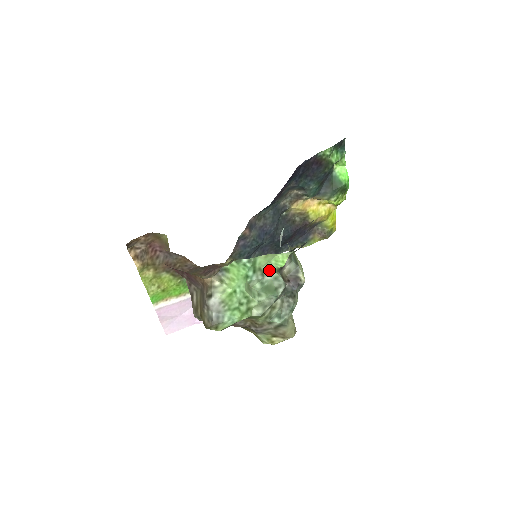
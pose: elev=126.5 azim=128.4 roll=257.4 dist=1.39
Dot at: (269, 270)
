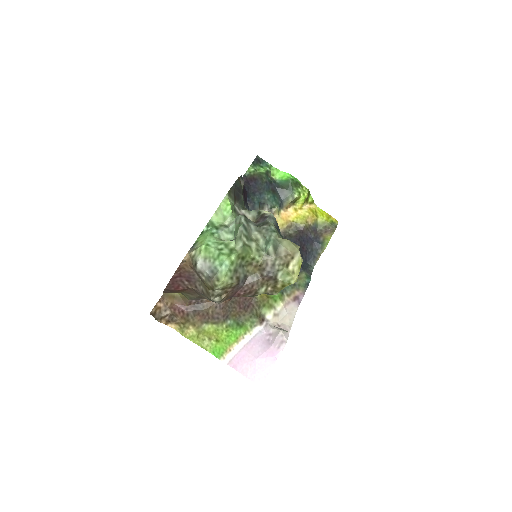
Dot at: (229, 222)
